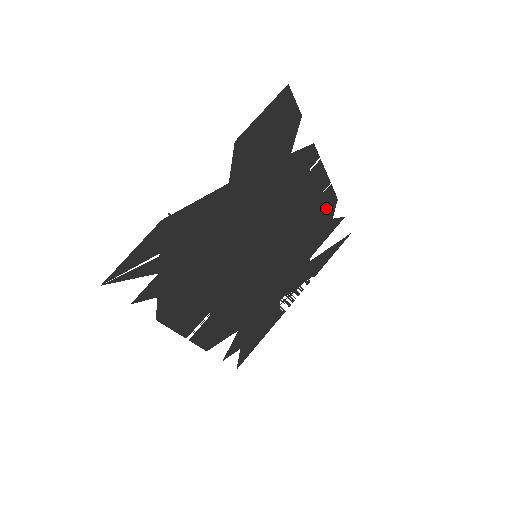
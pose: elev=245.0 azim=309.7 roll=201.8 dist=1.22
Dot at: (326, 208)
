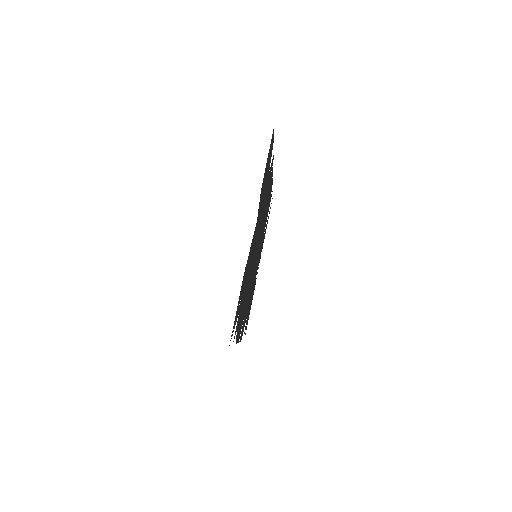
Dot at: (270, 192)
